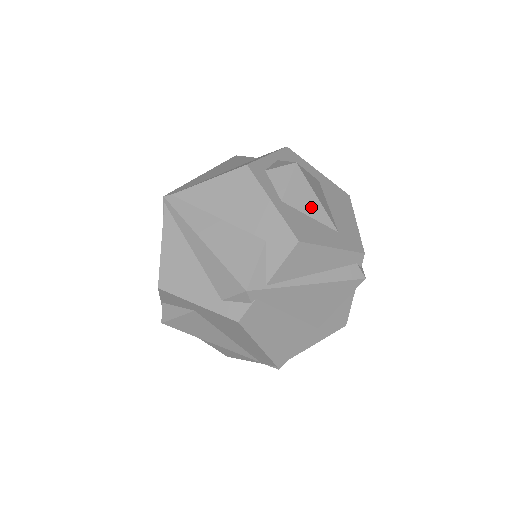
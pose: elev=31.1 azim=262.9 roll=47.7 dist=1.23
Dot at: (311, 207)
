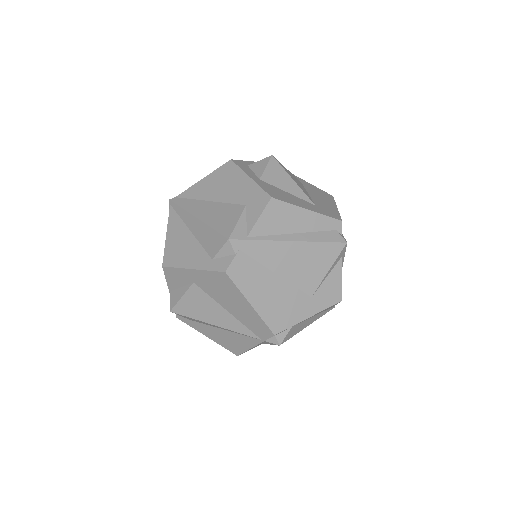
Dot at: (287, 186)
